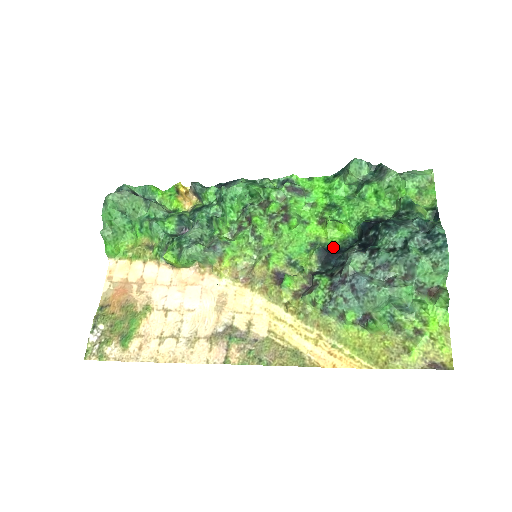
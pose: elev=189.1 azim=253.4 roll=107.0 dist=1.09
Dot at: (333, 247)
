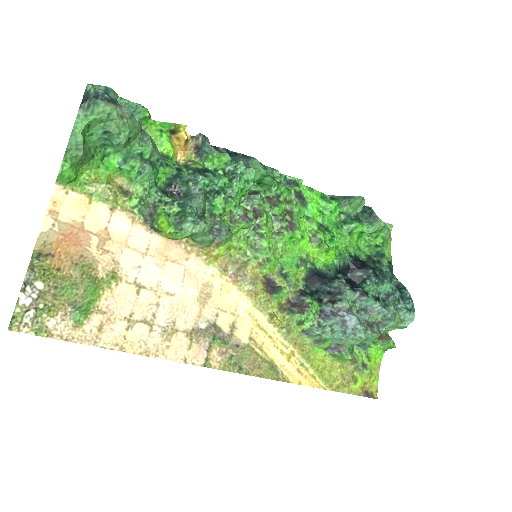
Dot at: (318, 269)
